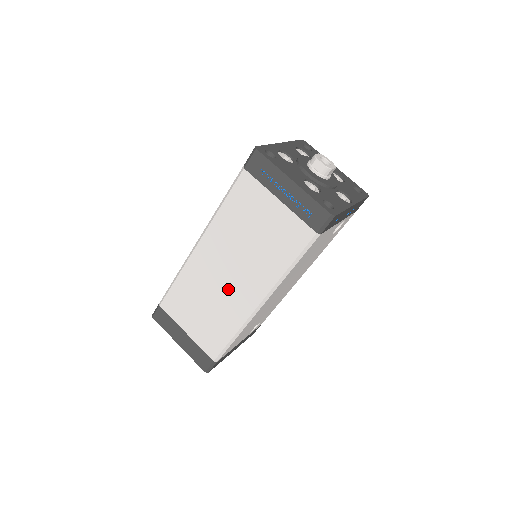
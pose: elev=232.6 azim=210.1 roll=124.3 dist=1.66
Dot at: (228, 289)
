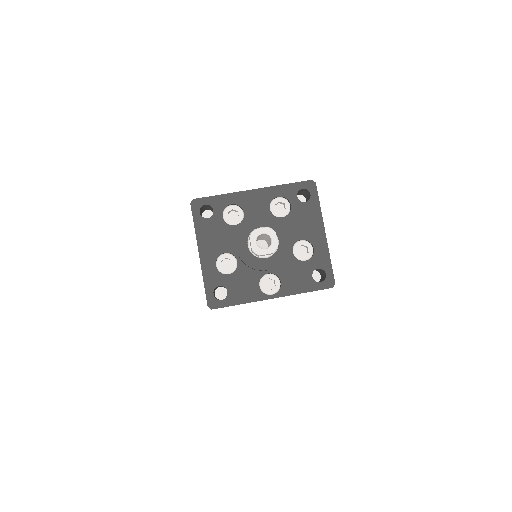
Dot at: occluded
